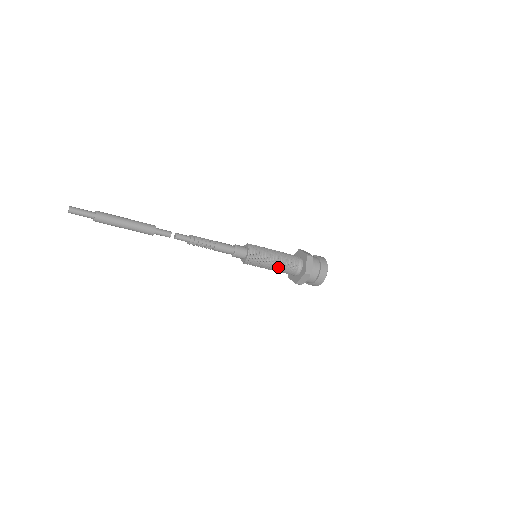
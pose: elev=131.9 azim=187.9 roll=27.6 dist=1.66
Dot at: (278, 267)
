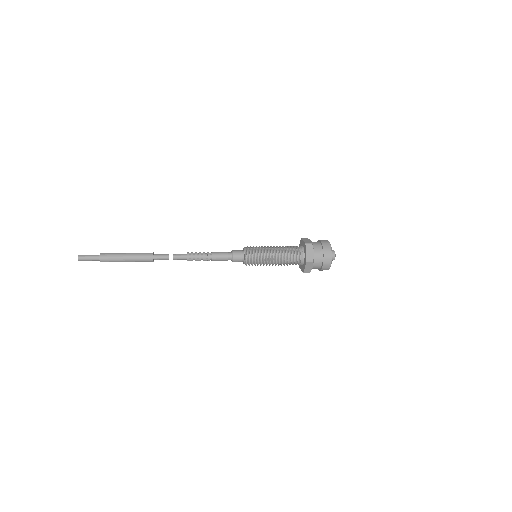
Dot at: (279, 262)
